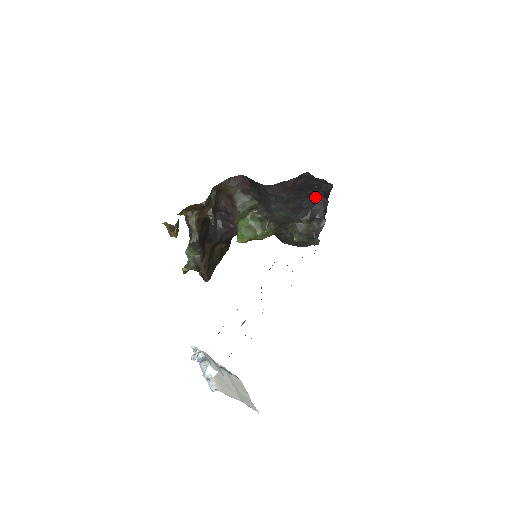
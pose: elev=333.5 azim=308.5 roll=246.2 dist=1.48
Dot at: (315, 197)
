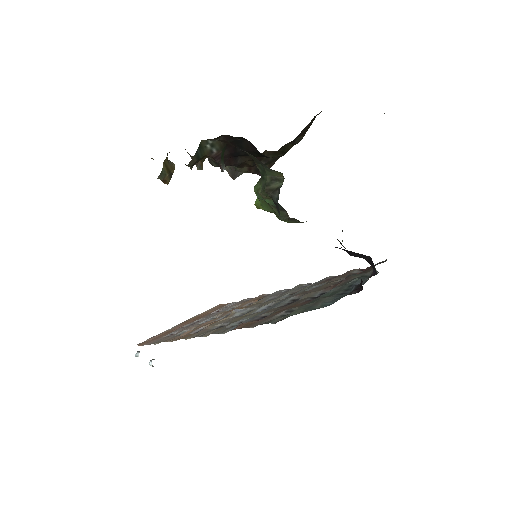
Dot at: occluded
